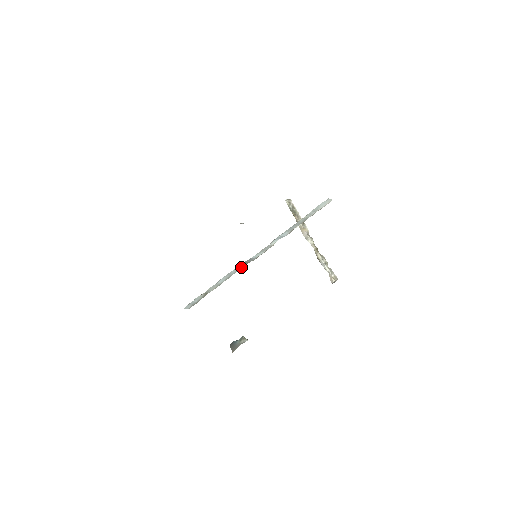
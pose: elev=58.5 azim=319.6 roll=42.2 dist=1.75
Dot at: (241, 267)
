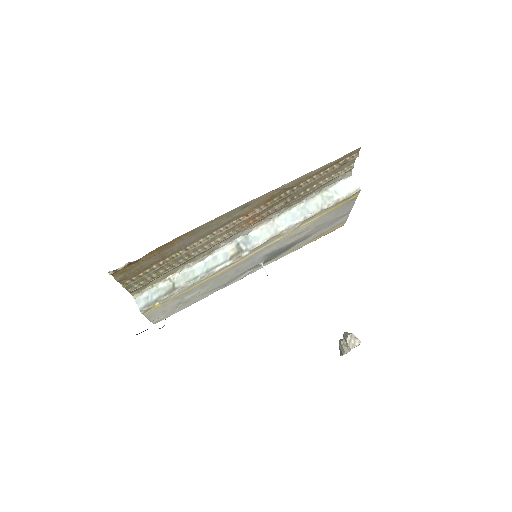
Dot at: (232, 259)
